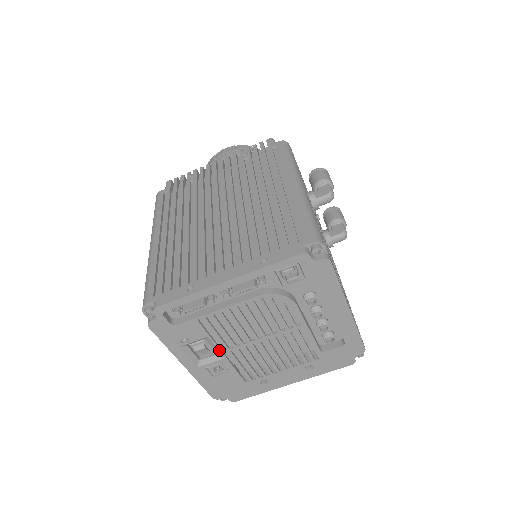
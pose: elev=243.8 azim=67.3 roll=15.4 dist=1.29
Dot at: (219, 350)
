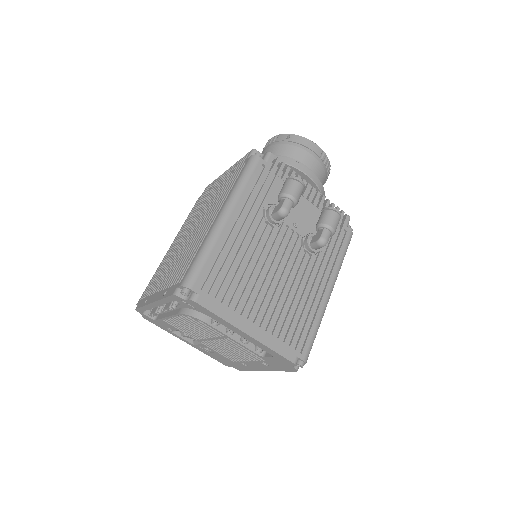
Dot at: occluded
